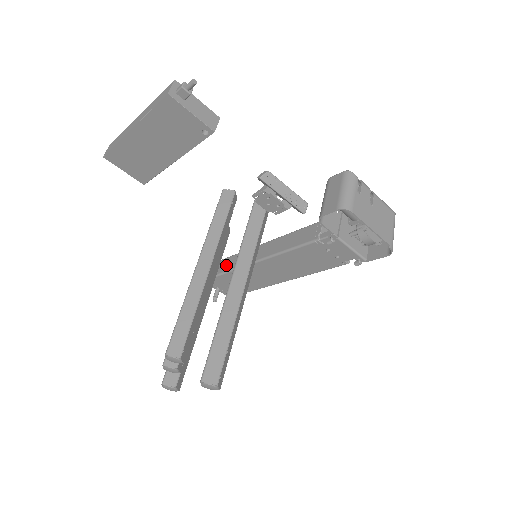
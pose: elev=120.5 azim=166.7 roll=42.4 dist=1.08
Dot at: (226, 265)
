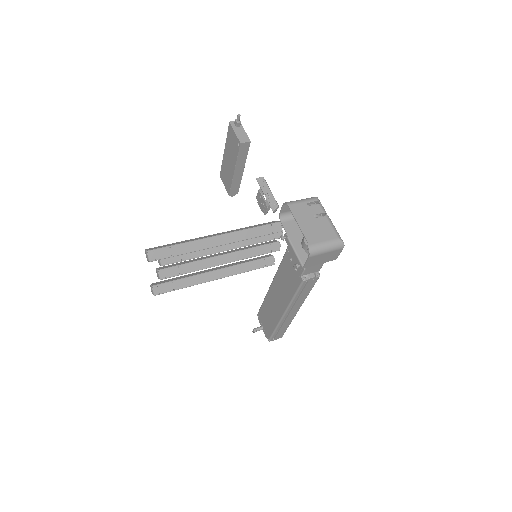
Dot at: occluded
